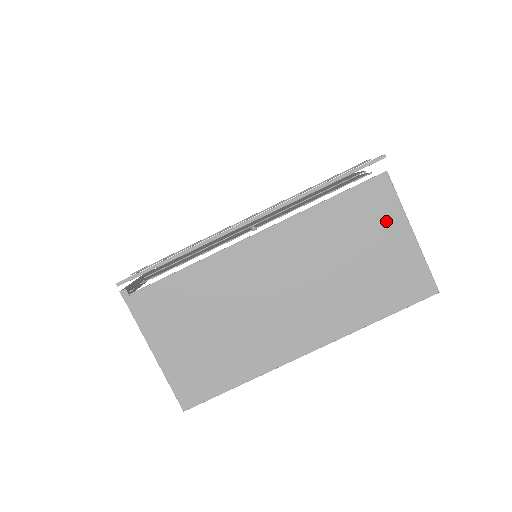
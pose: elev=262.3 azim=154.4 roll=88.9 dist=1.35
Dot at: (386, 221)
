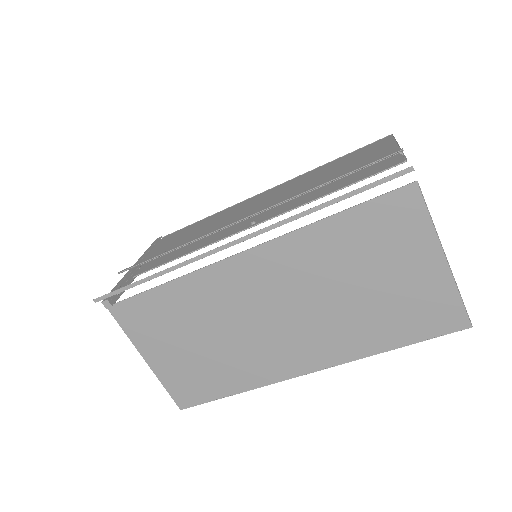
Dot at: (410, 243)
